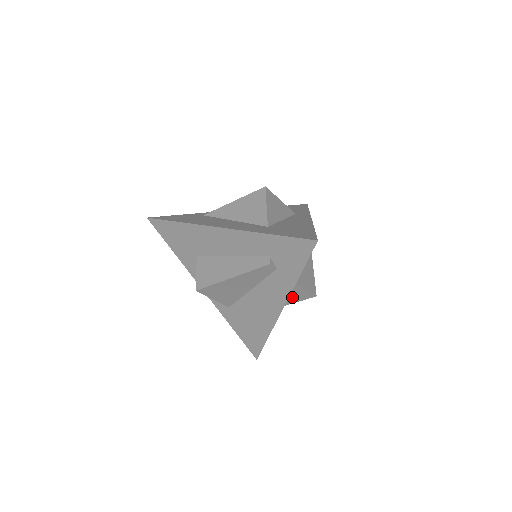
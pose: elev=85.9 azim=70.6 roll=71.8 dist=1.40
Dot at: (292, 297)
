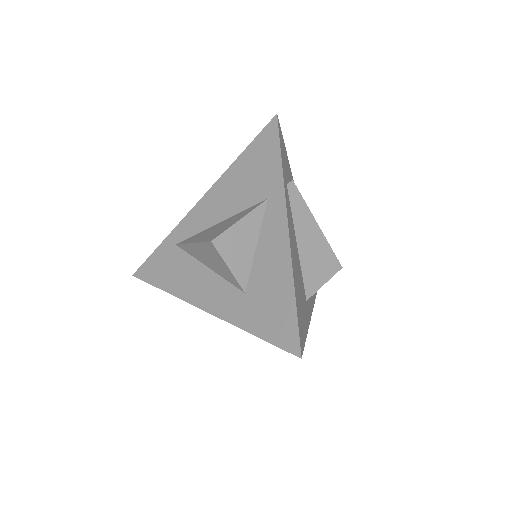
Dot at: occluded
